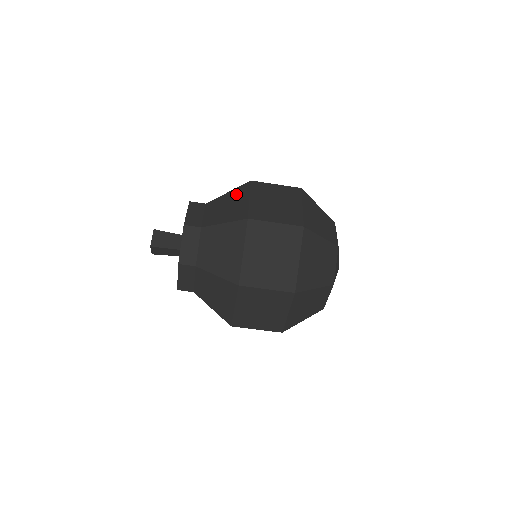
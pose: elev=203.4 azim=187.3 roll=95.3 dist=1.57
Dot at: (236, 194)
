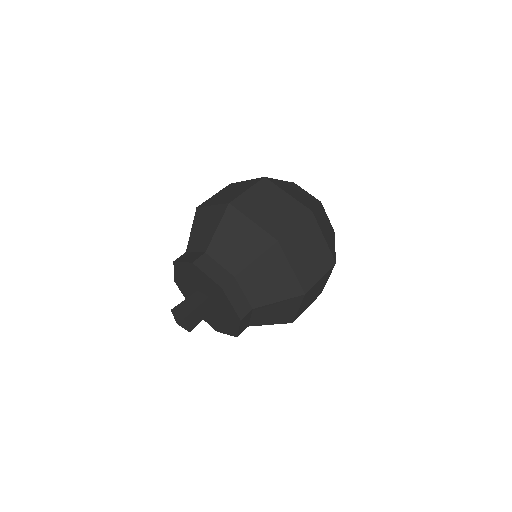
Dot at: (270, 263)
